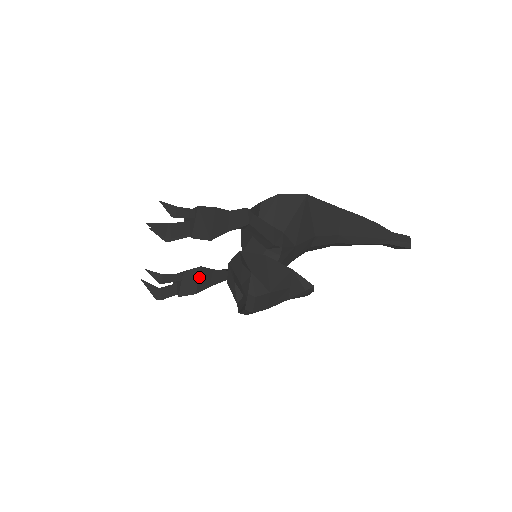
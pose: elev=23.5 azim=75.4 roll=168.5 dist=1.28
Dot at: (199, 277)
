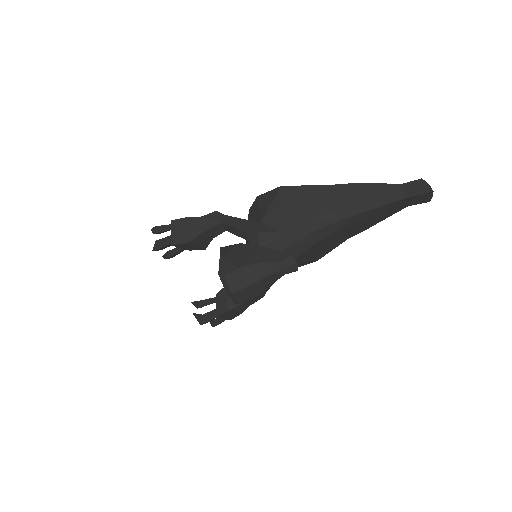
Dot at: (227, 295)
